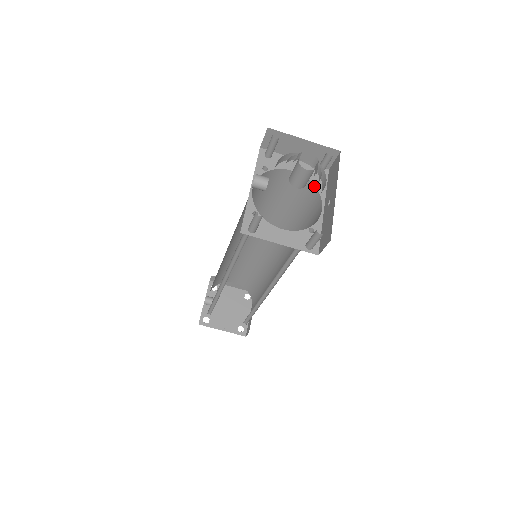
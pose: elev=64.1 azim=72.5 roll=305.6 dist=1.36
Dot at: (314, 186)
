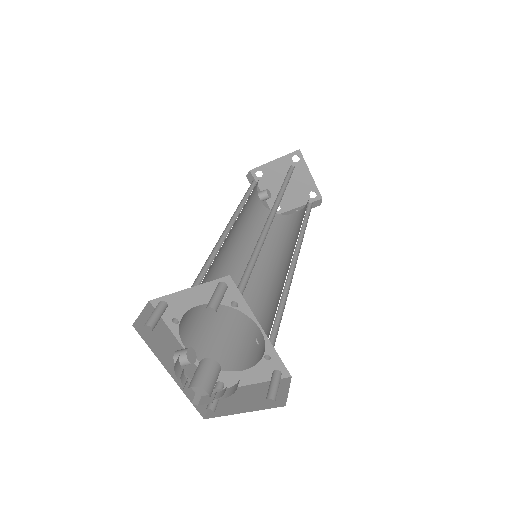
Dot at: (232, 307)
